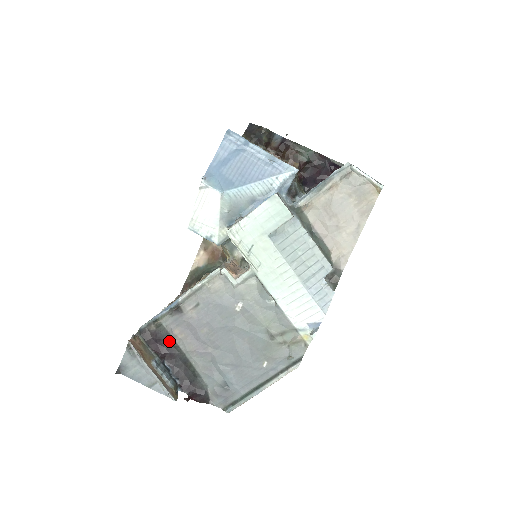
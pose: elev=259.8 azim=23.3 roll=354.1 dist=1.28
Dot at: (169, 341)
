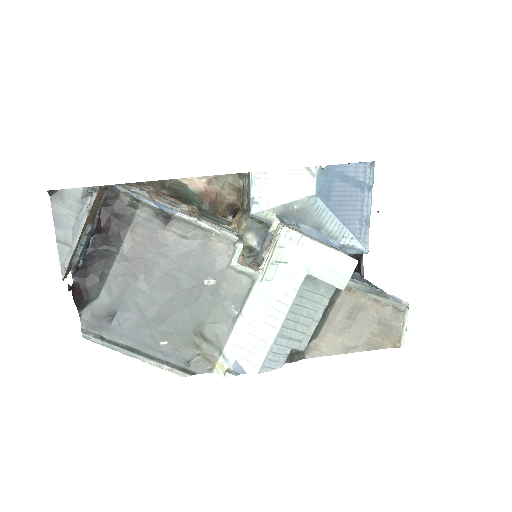
Dot at: (122, 227)
